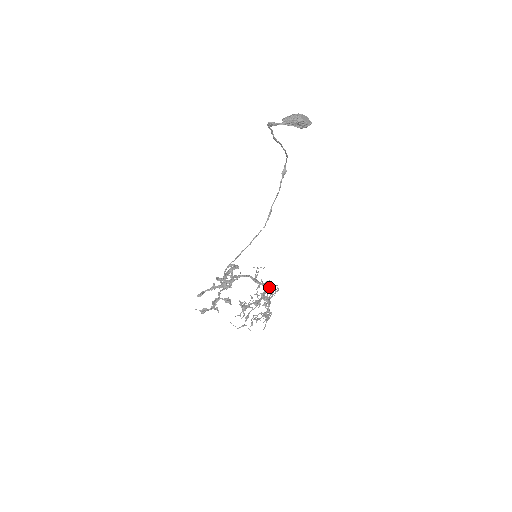
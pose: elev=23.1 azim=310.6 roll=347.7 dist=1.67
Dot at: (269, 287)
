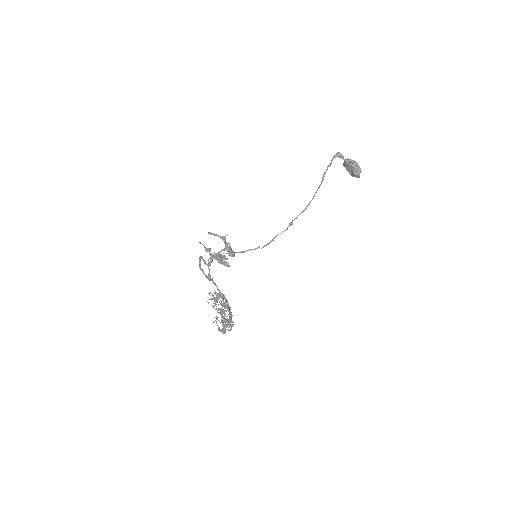
Dot at: (230, 311)
